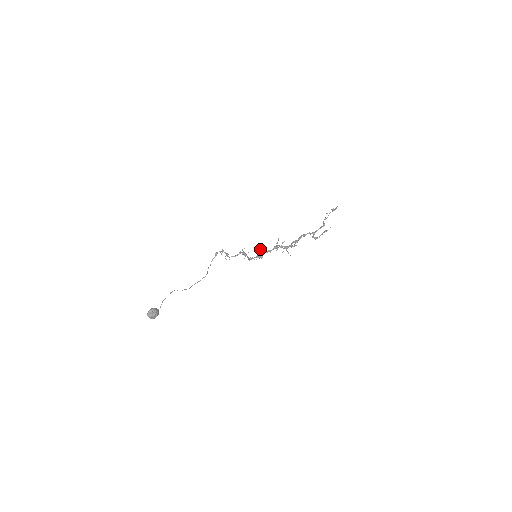
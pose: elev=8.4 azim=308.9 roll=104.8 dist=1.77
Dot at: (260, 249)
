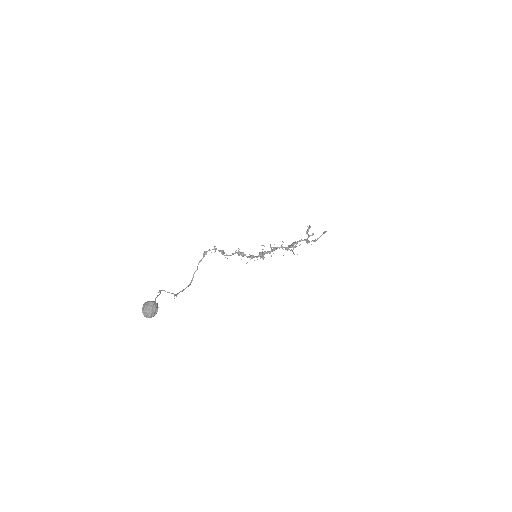
Dot at: (263, 245)
